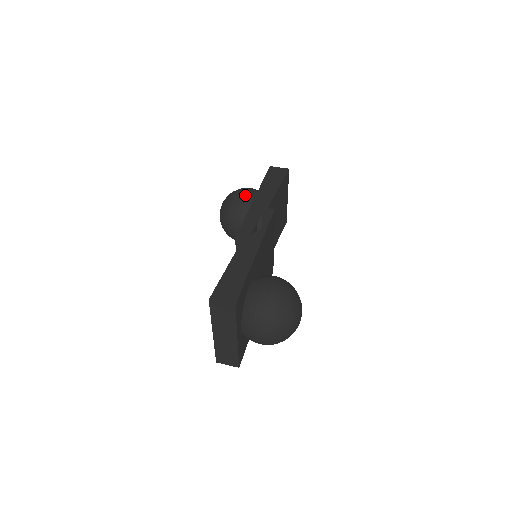
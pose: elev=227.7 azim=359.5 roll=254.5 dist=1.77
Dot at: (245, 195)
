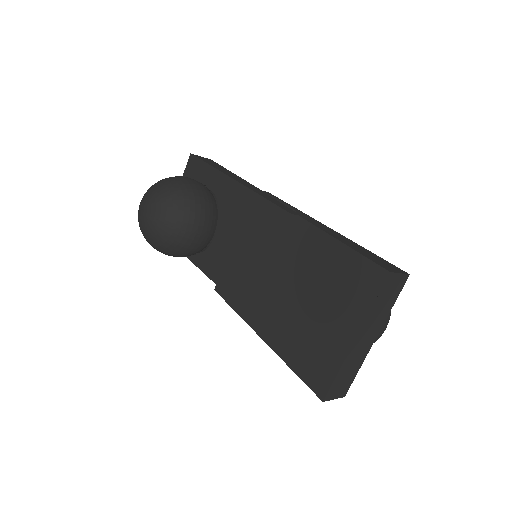
Dot at: (196, 182)
